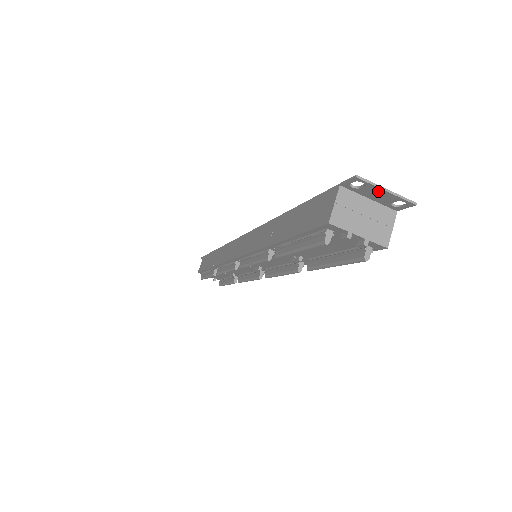
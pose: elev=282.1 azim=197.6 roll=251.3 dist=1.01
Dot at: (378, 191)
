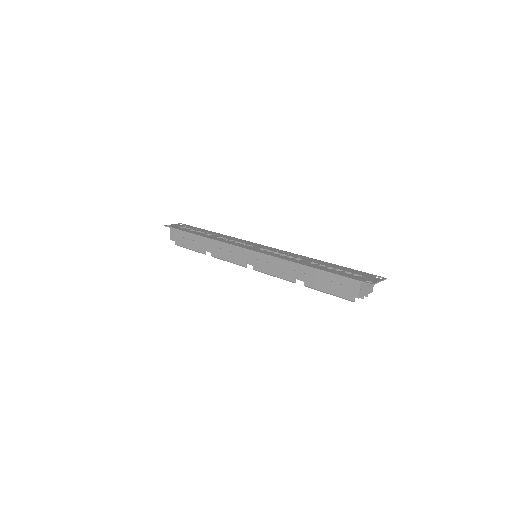
Dot at: (376, 282)
